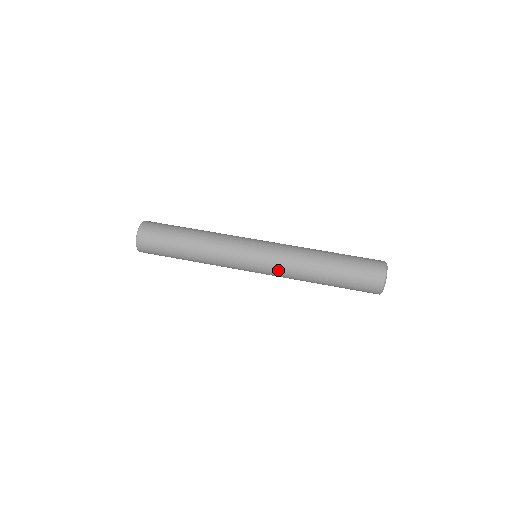
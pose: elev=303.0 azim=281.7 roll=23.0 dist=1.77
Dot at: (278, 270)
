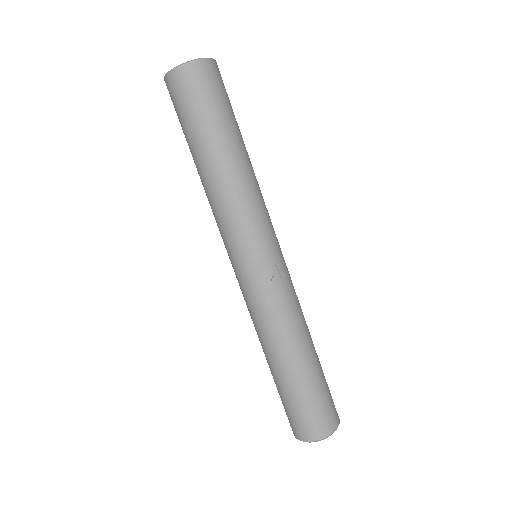
Dot at: (247, 302)
